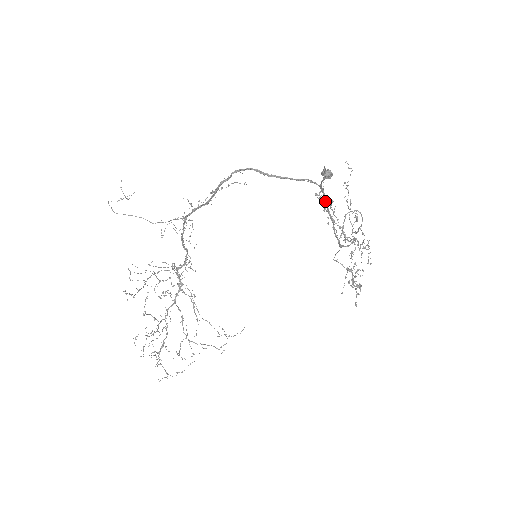
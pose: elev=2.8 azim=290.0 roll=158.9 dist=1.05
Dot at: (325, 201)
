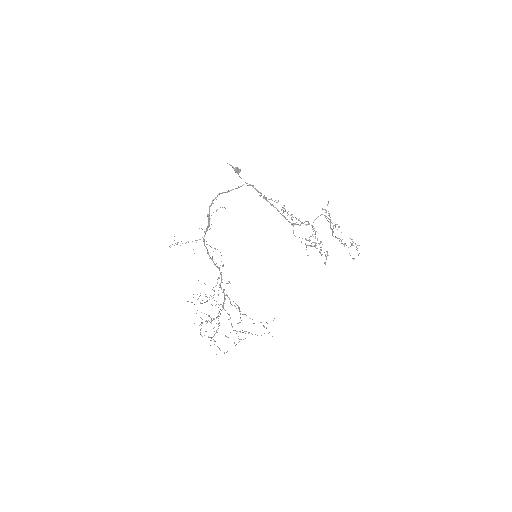
Dot at: occluded
